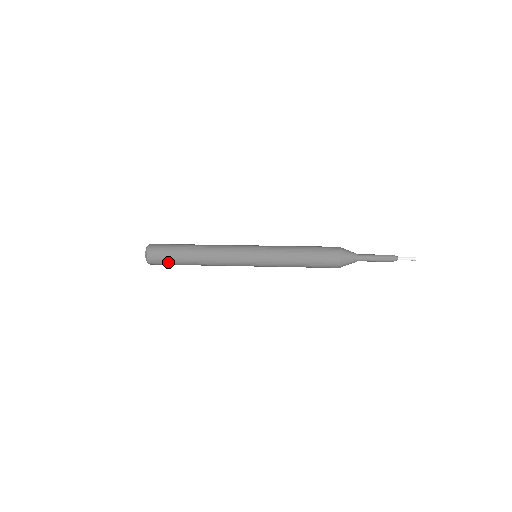
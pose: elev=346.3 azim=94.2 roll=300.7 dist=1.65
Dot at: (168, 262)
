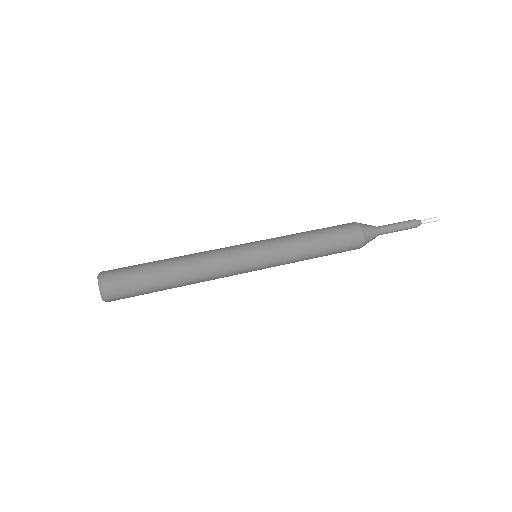
Dot at: (135, 285)
